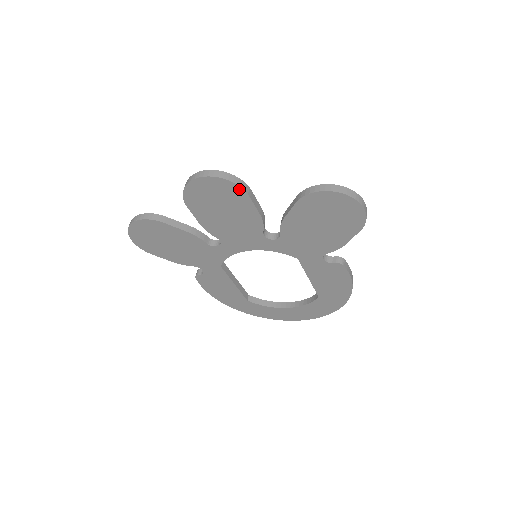
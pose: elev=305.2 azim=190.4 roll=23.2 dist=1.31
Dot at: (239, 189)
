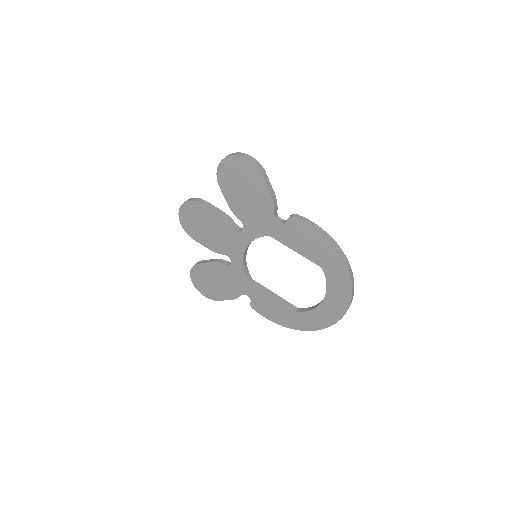
Dot at: (195, 203)
